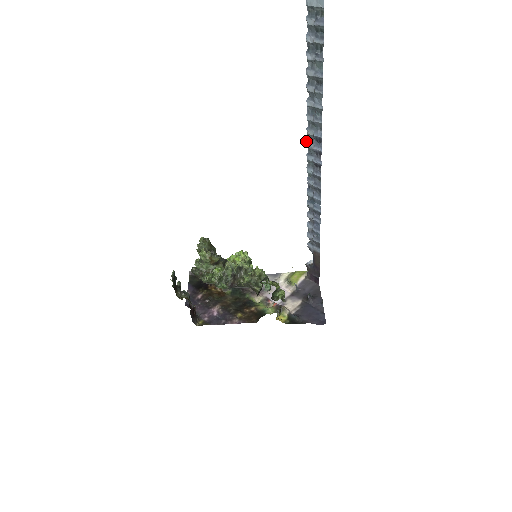
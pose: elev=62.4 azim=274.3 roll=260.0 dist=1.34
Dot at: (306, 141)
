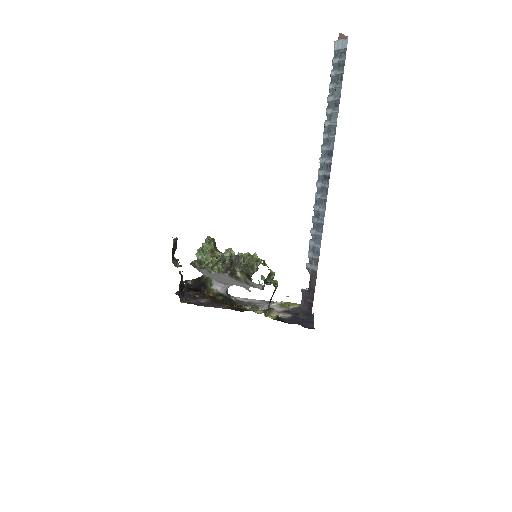
Dot at: (319, 158)
